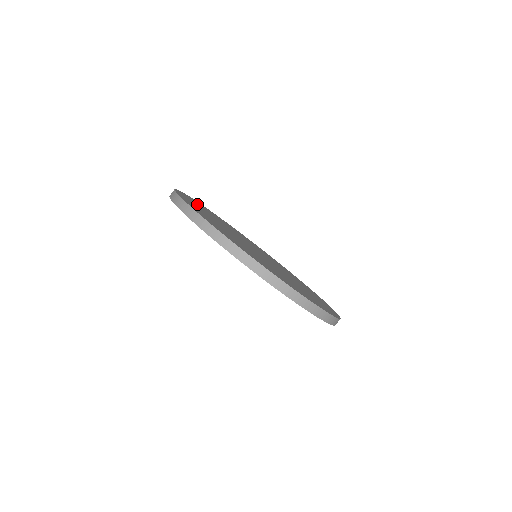
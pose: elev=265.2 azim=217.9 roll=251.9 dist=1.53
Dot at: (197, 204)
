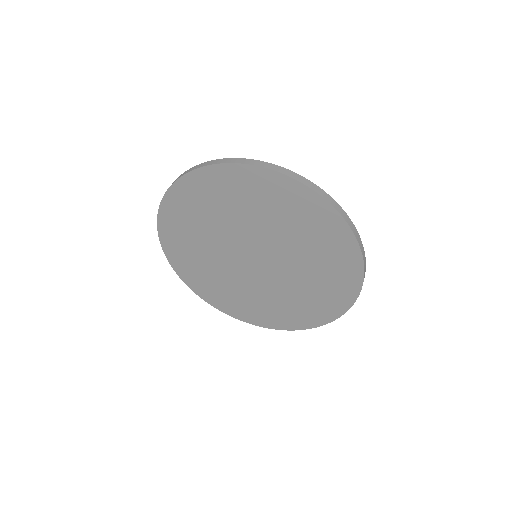
Dot at: occluded
